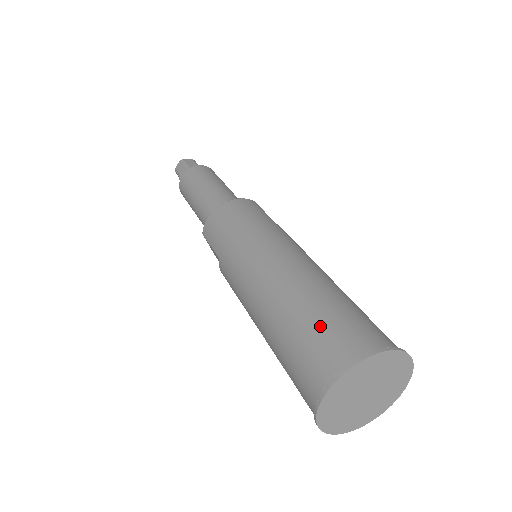
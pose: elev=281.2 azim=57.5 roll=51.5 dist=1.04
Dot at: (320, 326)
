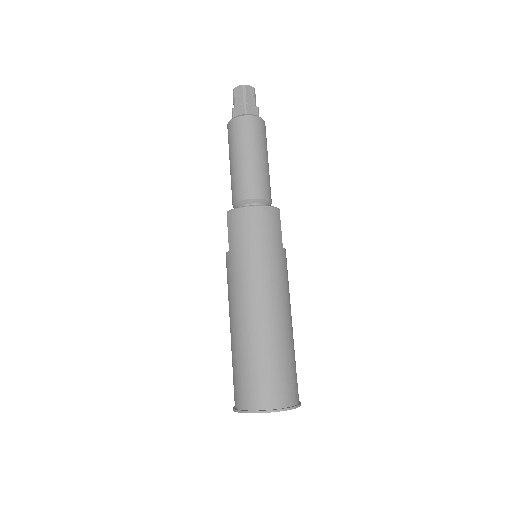
Dot at: (265, 374)
